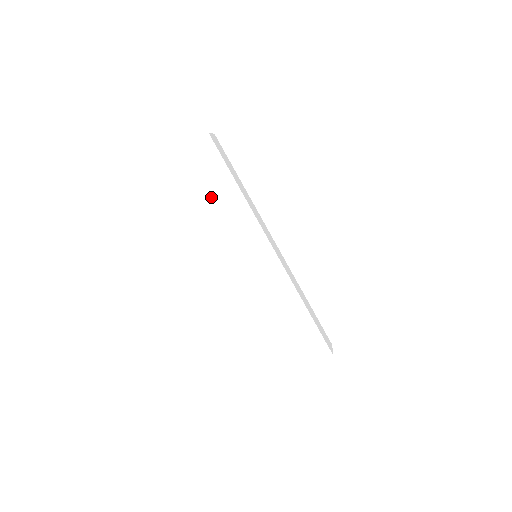
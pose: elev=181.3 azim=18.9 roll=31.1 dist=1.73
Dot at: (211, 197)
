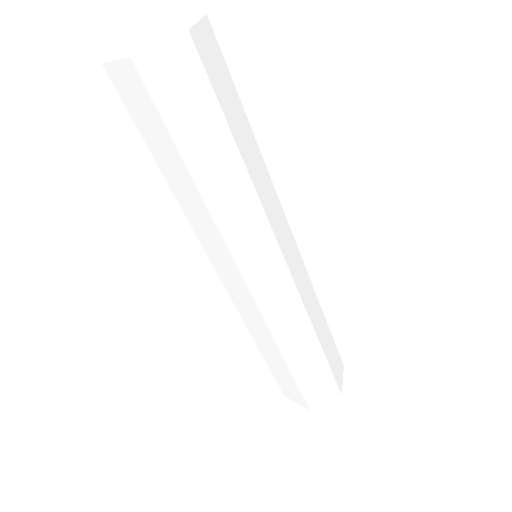
Dot at: (182, 171)
